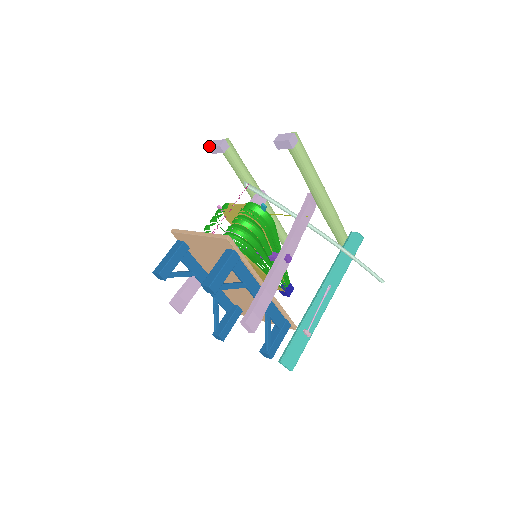
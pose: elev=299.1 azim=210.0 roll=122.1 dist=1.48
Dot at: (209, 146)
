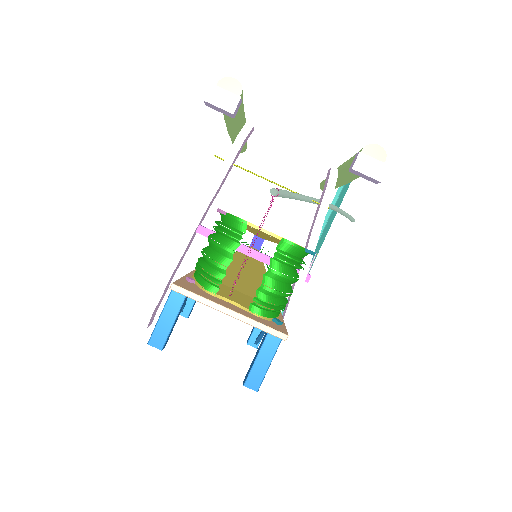
Dot at: (207, 101)
